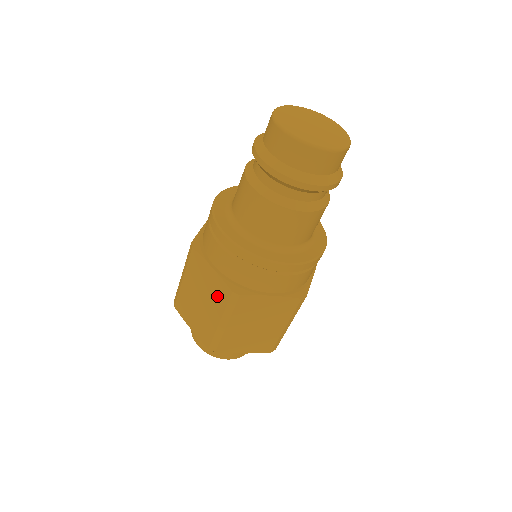
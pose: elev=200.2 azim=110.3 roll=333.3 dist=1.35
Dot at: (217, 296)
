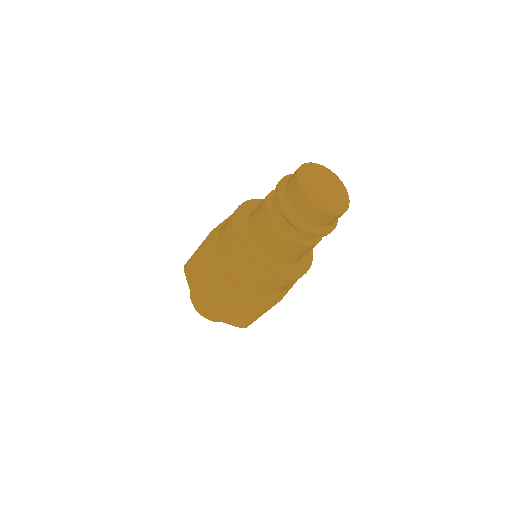
Dot at: (258, 305)
